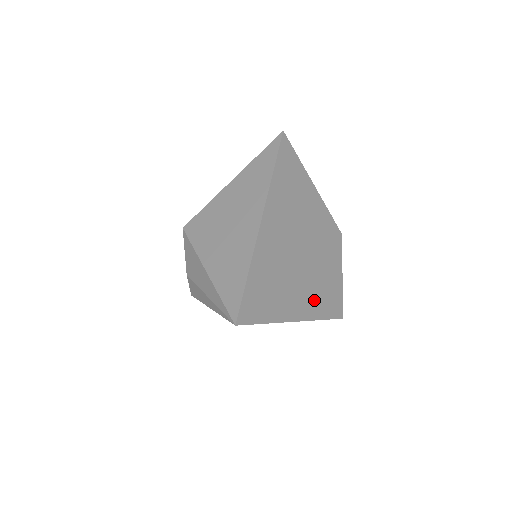
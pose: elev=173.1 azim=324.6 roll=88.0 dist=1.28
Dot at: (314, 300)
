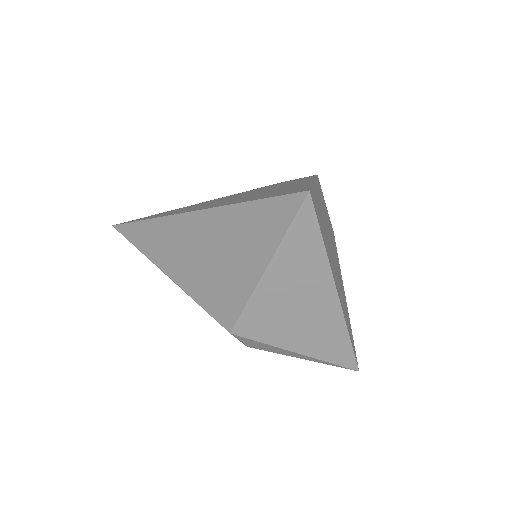
Dot at: (338, 262)
